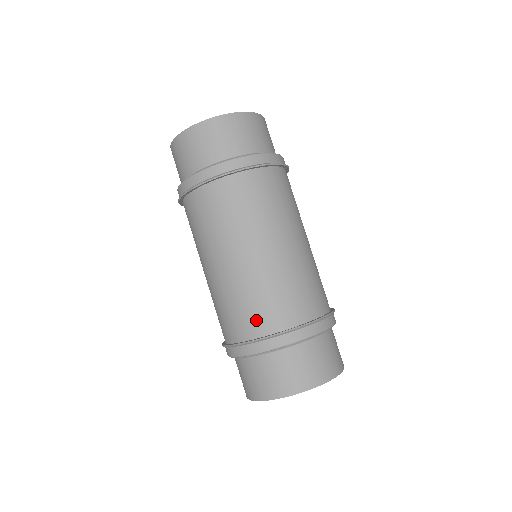
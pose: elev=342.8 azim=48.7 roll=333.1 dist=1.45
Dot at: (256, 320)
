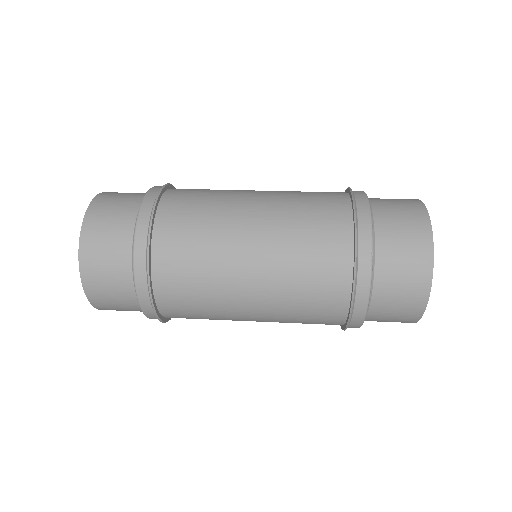
Dot at: (329, 195)
